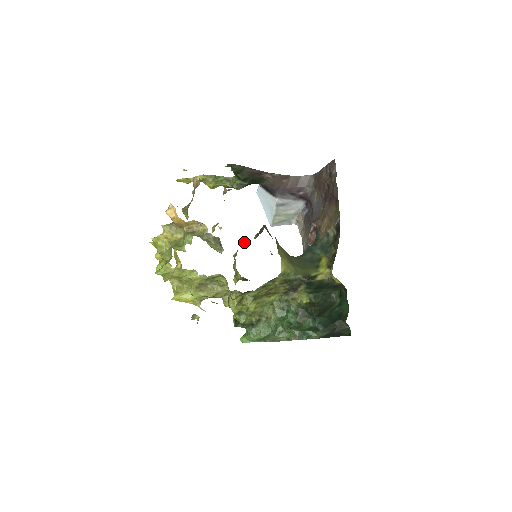
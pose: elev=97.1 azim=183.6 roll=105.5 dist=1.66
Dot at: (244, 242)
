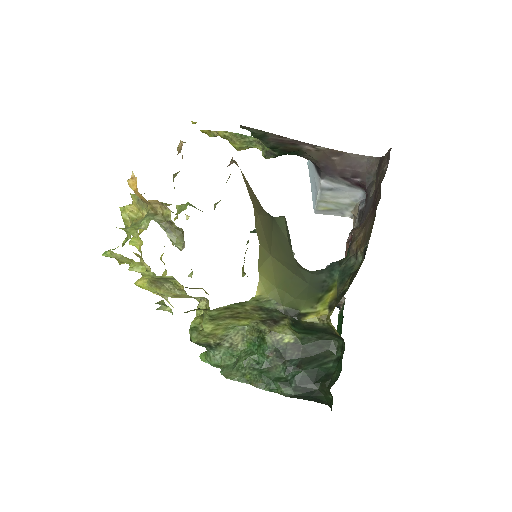
Dot at: occluded
